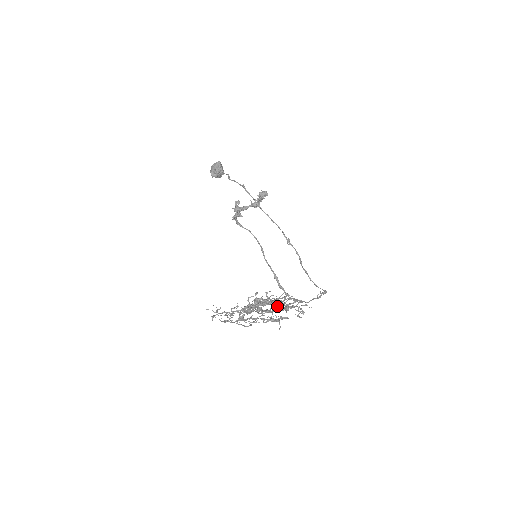
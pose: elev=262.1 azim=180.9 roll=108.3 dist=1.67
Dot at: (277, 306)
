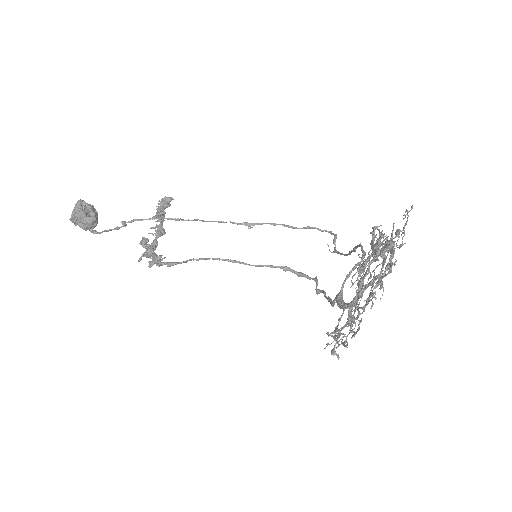
Dot at: occluded
